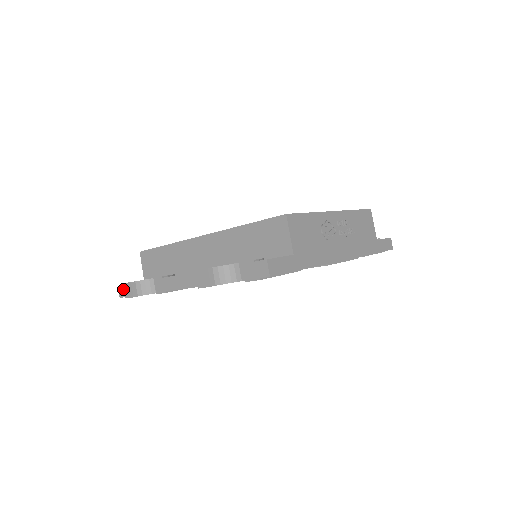
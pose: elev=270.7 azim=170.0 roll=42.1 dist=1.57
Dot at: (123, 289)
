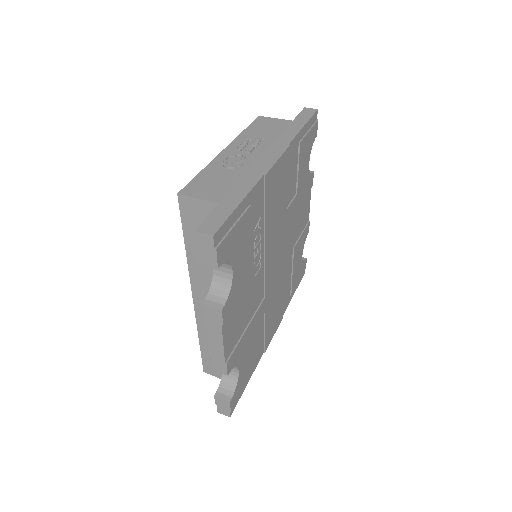
Dot at: (221, 409)
